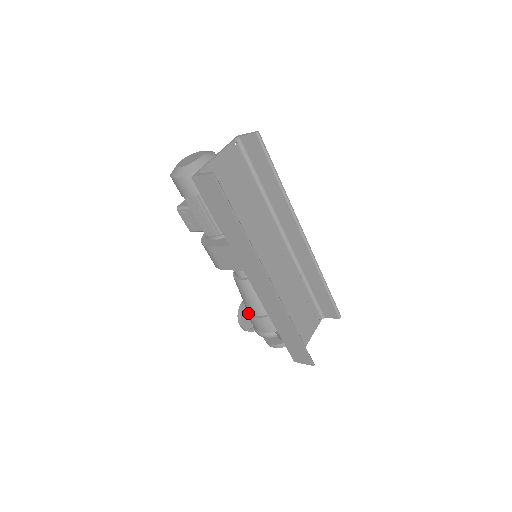
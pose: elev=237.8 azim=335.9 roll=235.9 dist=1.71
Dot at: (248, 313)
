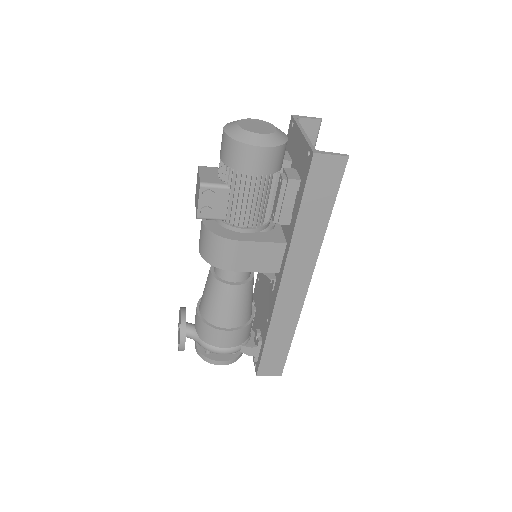
Dot at: (214, 326)
